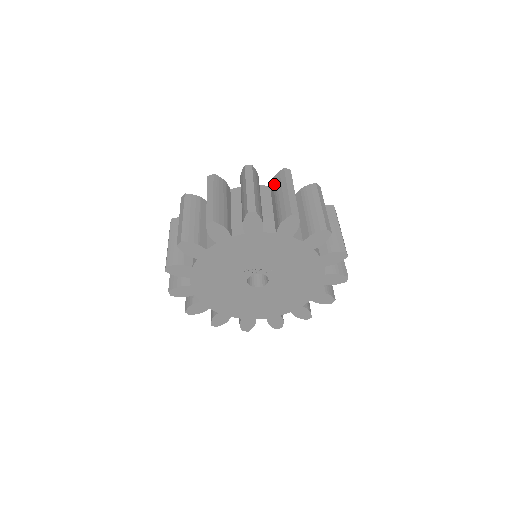
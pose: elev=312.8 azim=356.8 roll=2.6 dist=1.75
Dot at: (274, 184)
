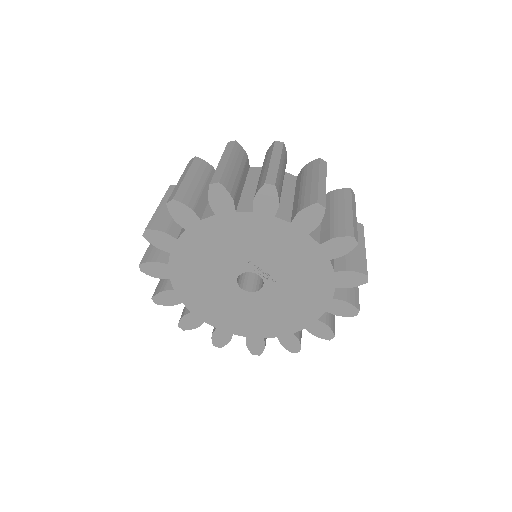
Dot at: (333, 197)
